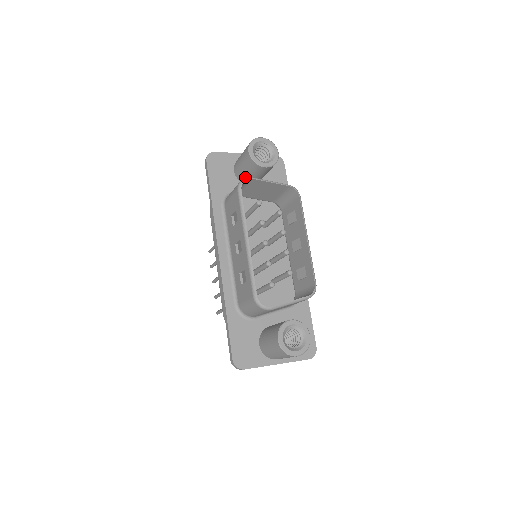
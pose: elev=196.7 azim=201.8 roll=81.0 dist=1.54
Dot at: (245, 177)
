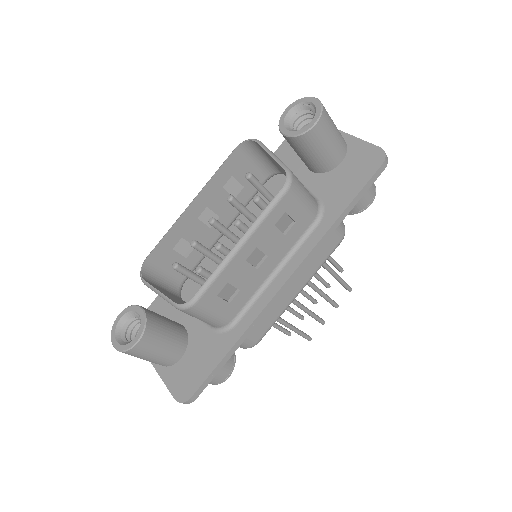
Dot at: occluded
